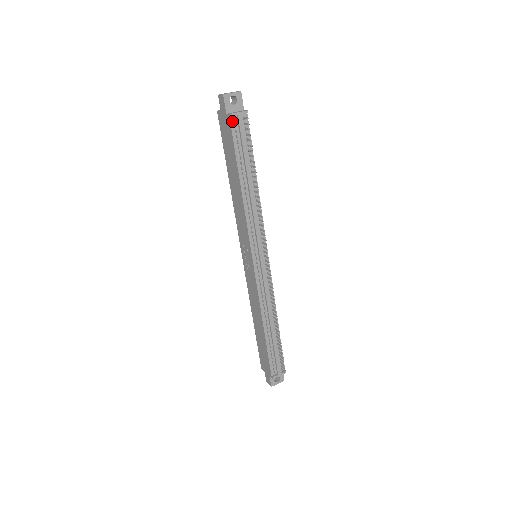
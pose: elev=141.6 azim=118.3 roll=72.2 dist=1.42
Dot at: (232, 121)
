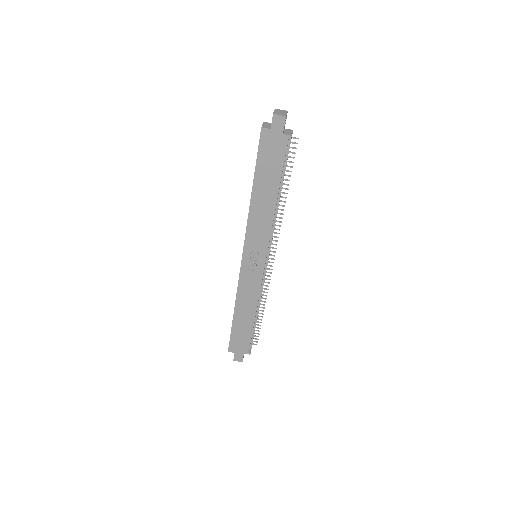
Dot at: (288, 141)
